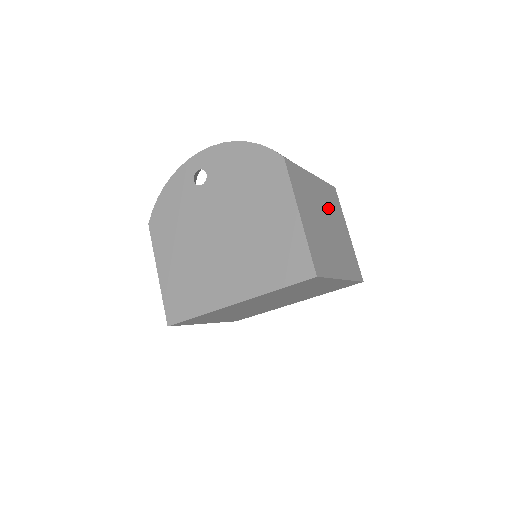
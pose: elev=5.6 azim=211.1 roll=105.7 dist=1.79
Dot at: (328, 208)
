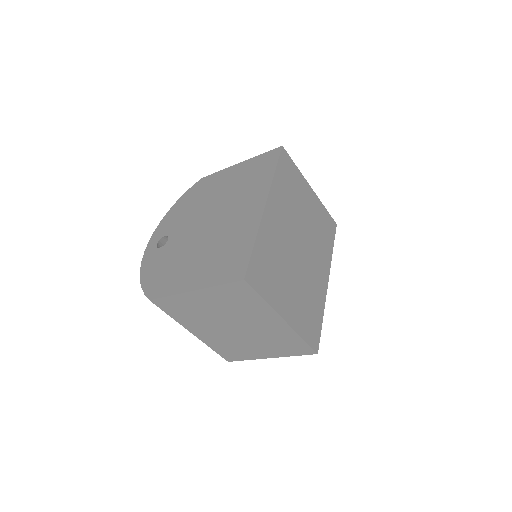
Dot at: occluded
